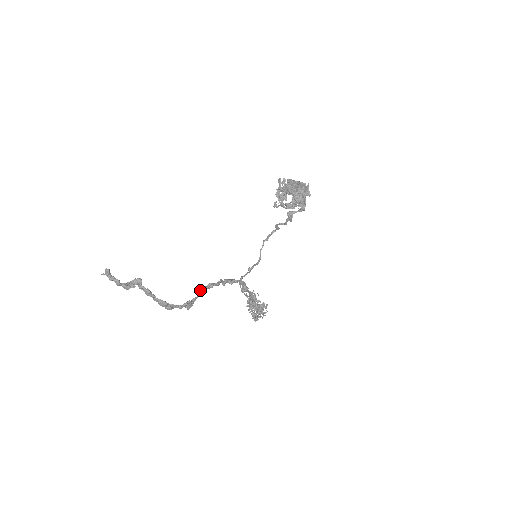
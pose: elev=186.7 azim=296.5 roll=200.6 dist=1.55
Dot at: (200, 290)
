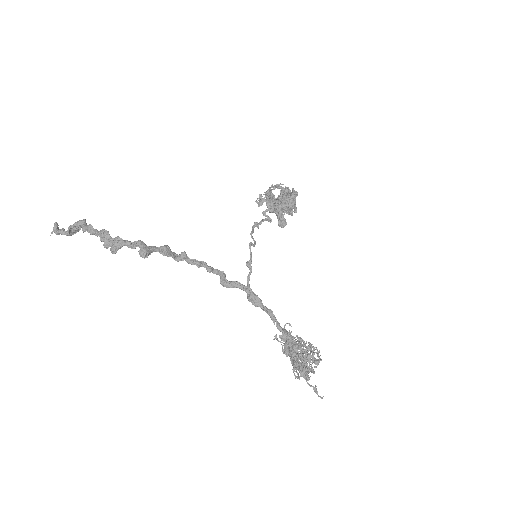
Dot at: (163, 247)
